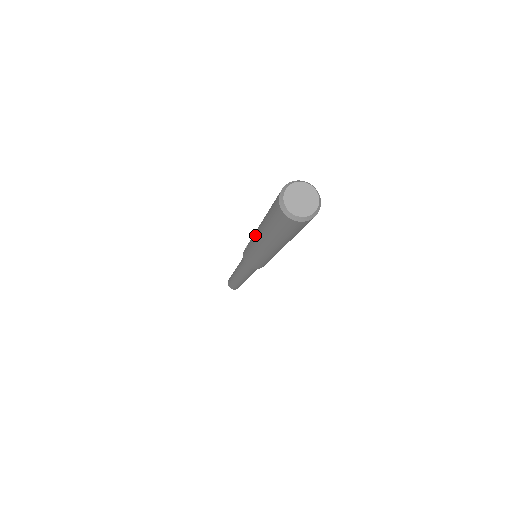
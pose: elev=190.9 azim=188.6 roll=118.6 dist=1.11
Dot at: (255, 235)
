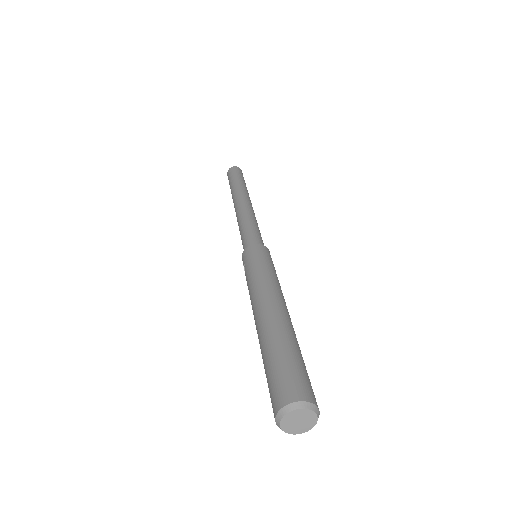
Dot at: occluded
